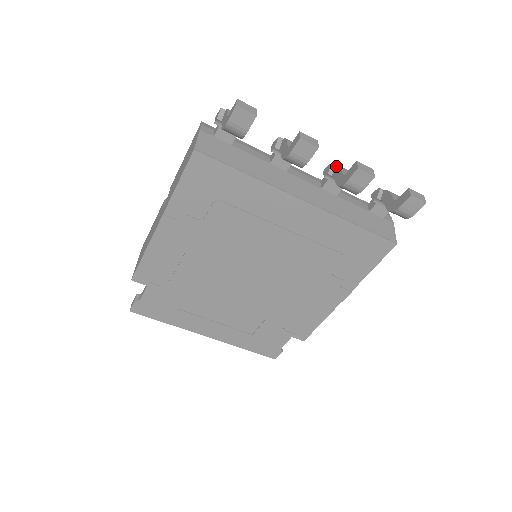
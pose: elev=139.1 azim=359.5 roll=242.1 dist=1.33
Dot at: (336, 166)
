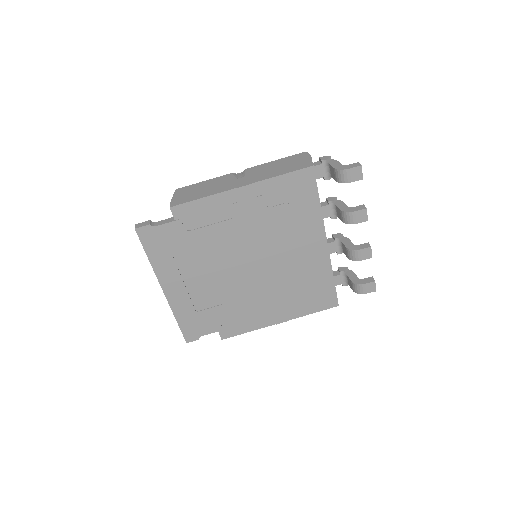
Dot at: (345, 237)
